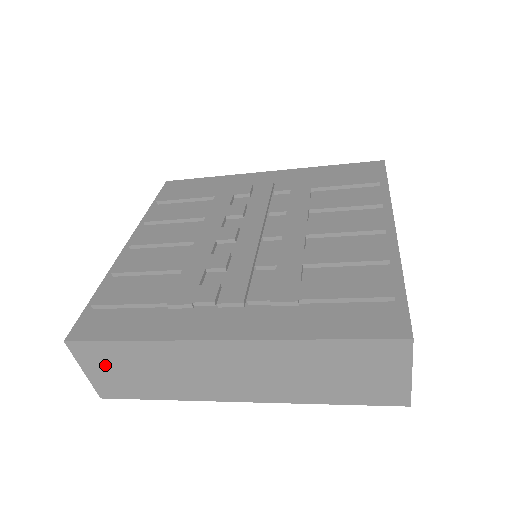
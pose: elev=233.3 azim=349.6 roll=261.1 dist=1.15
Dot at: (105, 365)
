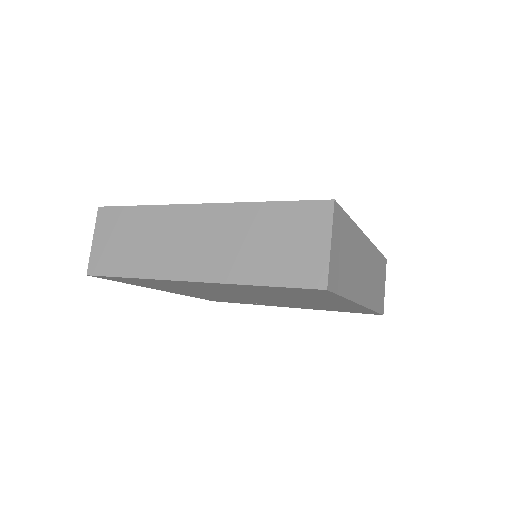
Dot at: (111, 233)
